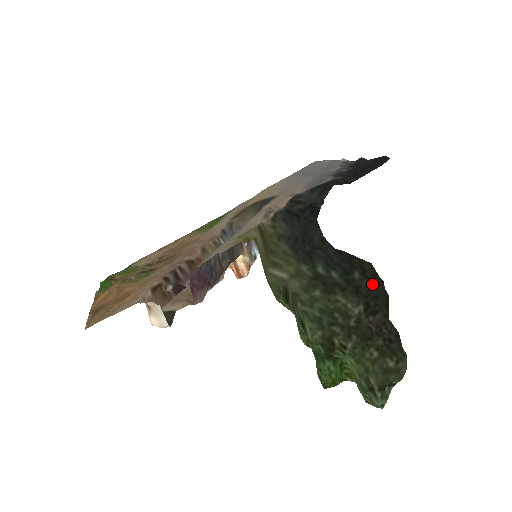
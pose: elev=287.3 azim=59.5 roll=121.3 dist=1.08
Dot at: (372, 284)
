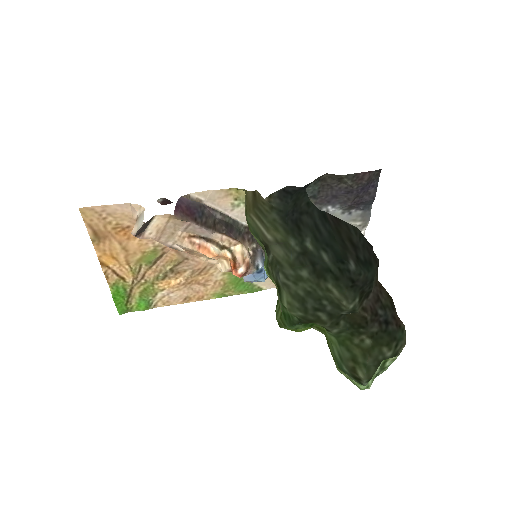
Dot at: (368, 272)
